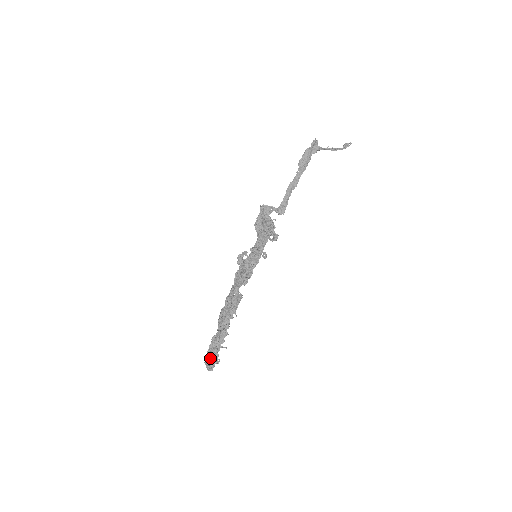
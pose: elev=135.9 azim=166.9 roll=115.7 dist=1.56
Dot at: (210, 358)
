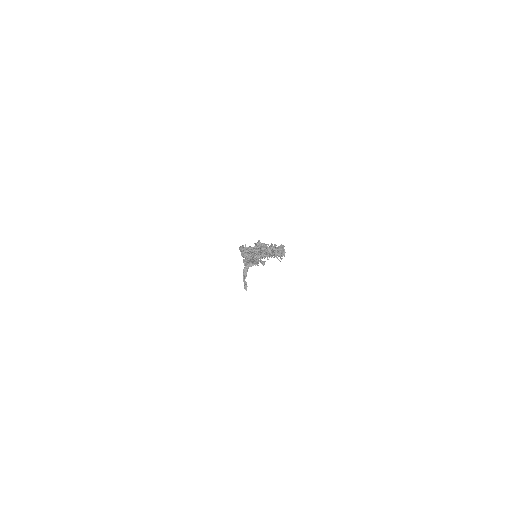
Dot at: occluded
